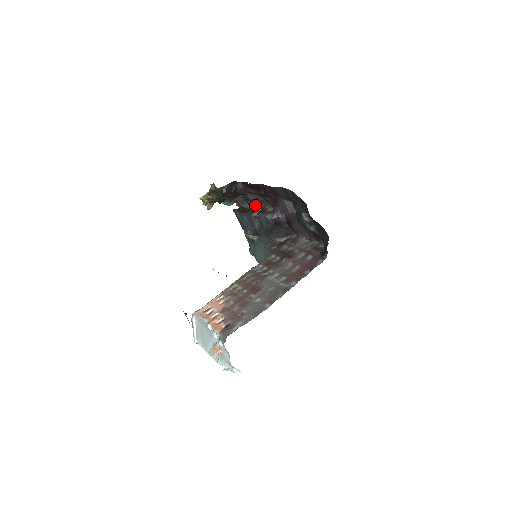
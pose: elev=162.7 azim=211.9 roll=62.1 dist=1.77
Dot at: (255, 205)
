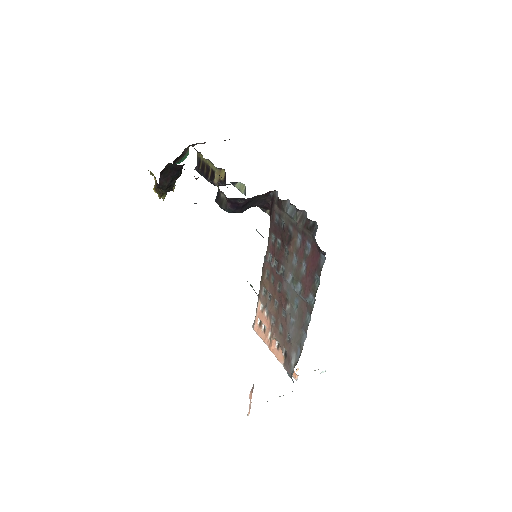
Dot at: occluded
